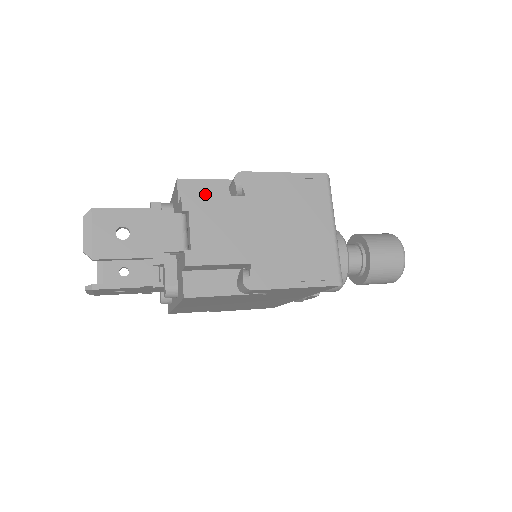
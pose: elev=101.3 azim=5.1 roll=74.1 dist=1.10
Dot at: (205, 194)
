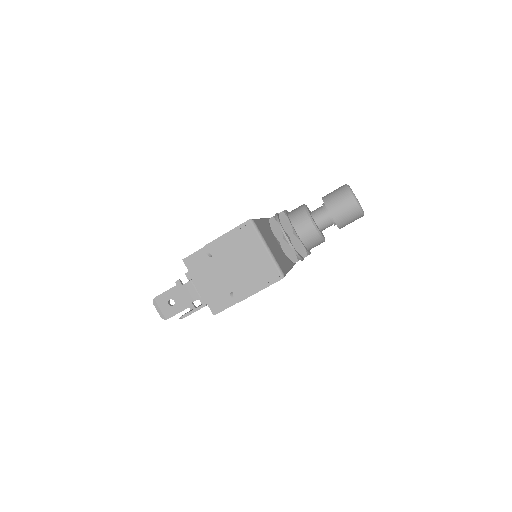
Dot at: (198, 260)
